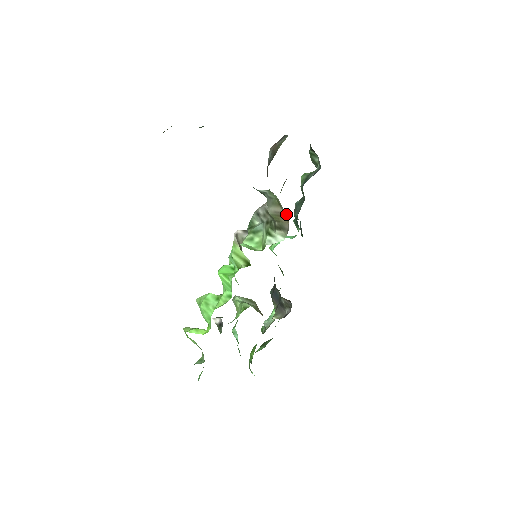
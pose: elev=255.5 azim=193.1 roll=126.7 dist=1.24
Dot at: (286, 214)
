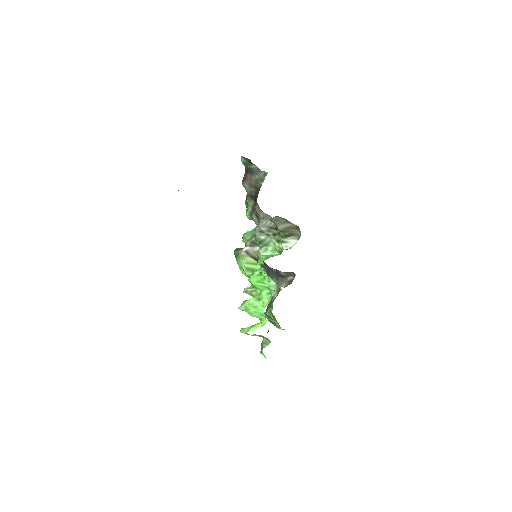
Dot at: (296, 226)
